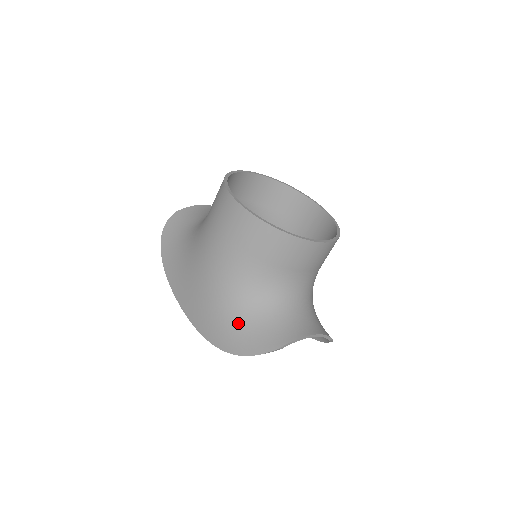
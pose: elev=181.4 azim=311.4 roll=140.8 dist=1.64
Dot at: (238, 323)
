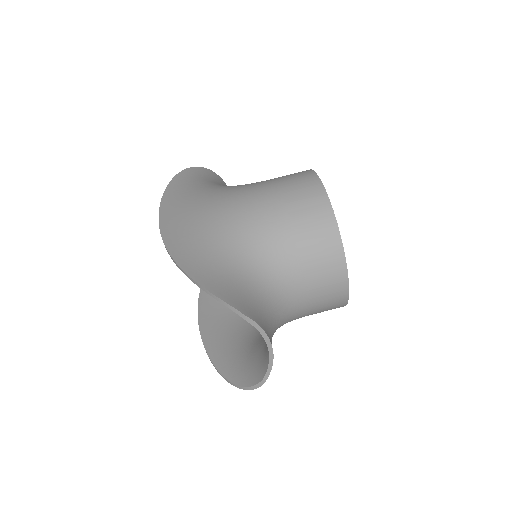
Dot at: (221, 264)
